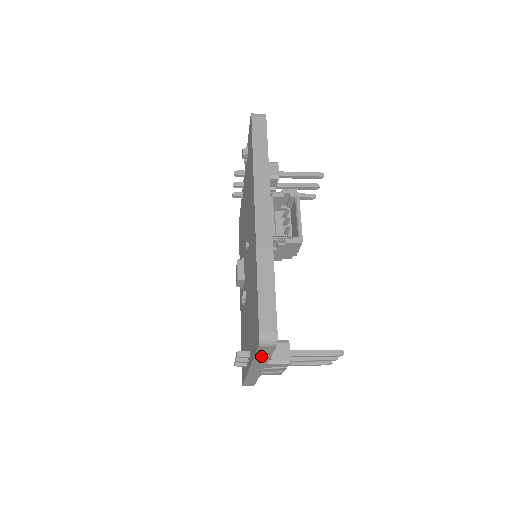
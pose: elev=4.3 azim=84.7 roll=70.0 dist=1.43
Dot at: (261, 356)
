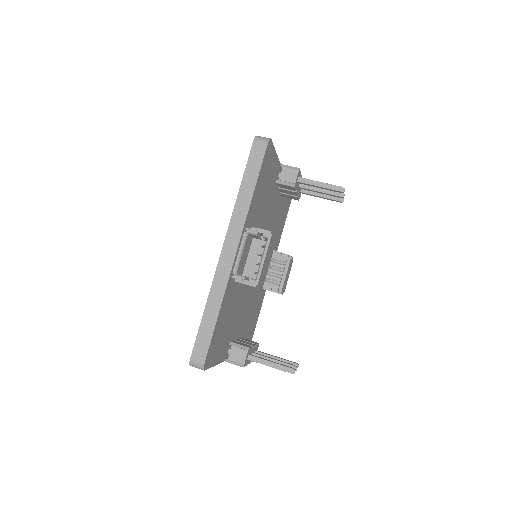
Dot at: occluded
